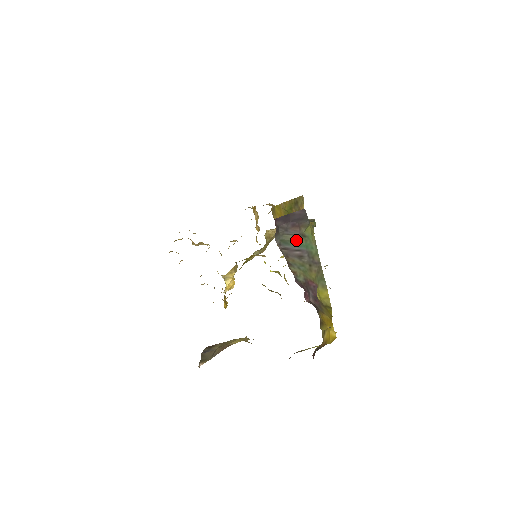
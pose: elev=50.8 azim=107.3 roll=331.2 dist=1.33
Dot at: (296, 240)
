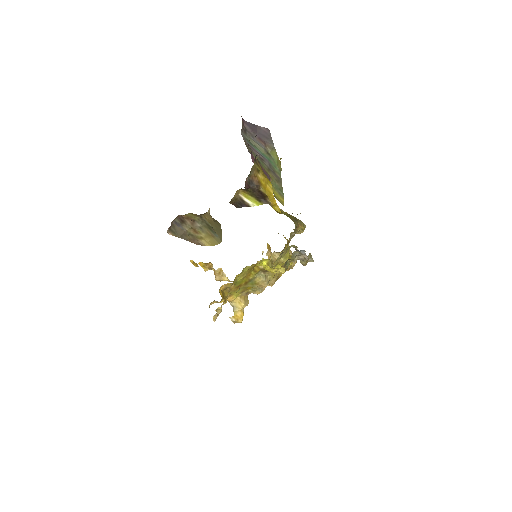
Dot at: (261, 150)
